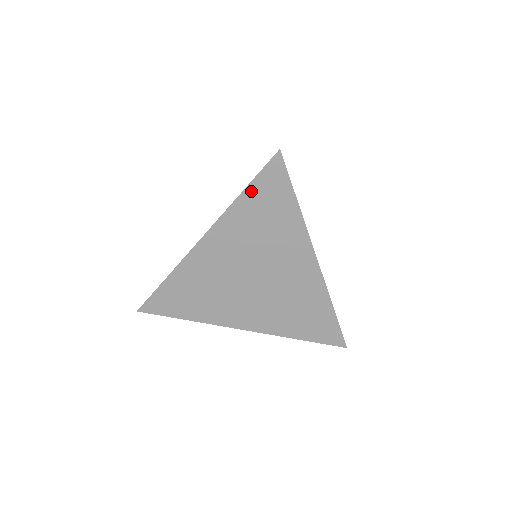
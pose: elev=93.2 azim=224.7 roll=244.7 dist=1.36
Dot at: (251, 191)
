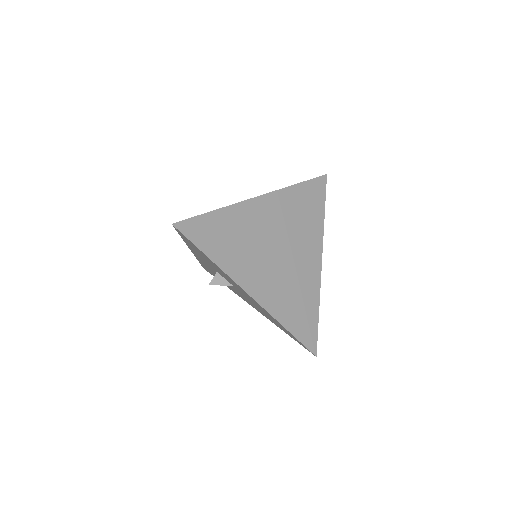
Dot at: (303, 186)
